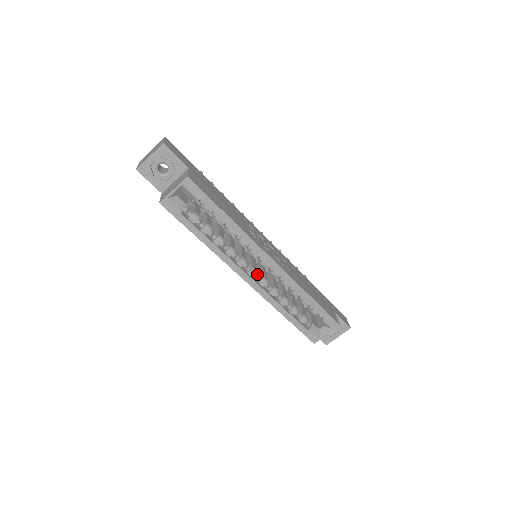
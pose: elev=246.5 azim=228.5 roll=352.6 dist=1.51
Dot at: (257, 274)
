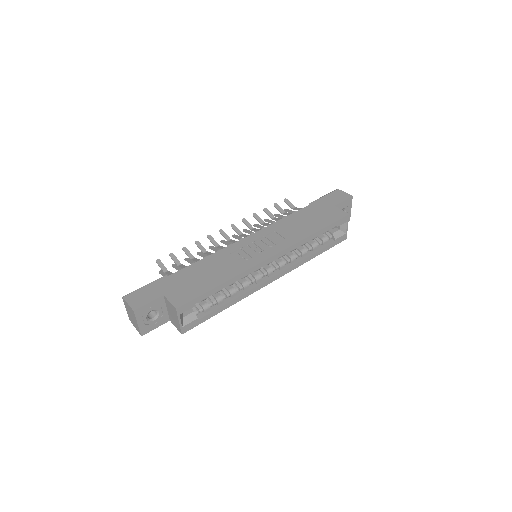
Dot at: (273, 268)
